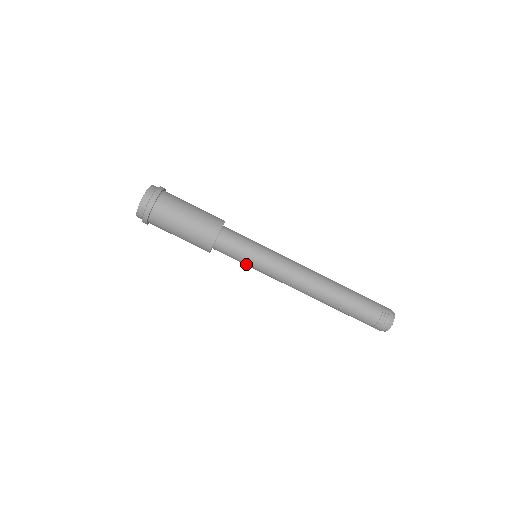
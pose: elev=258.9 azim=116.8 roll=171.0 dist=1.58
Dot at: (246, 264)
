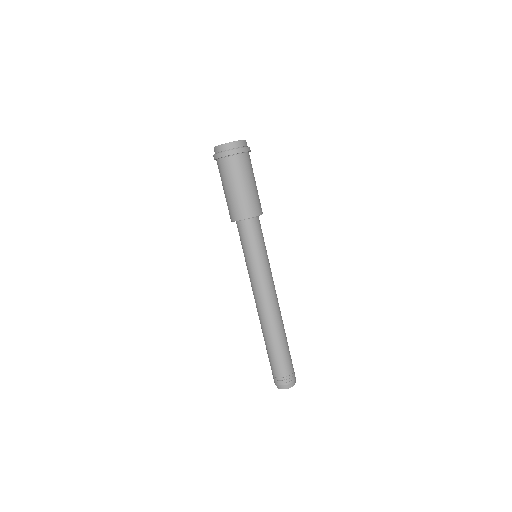
Dot at: occluded
